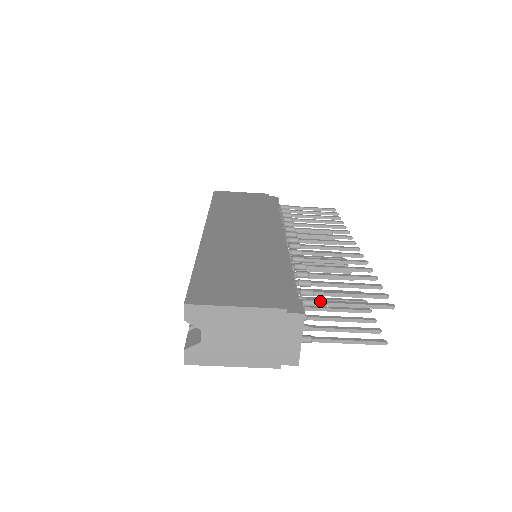
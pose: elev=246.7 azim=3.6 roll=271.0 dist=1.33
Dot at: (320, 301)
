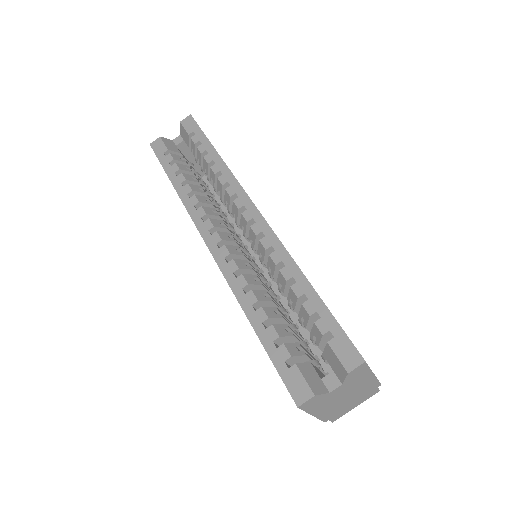
Dot at: occluded
